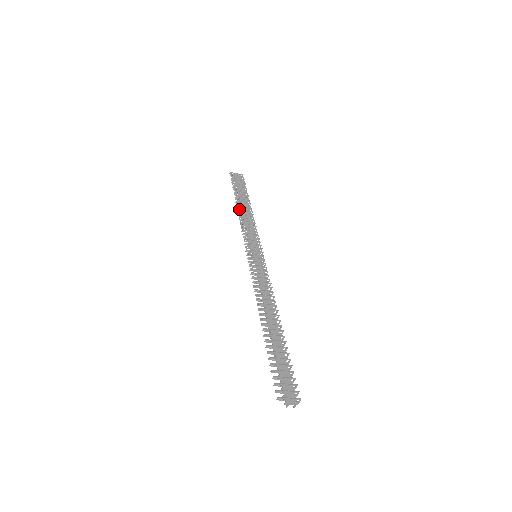
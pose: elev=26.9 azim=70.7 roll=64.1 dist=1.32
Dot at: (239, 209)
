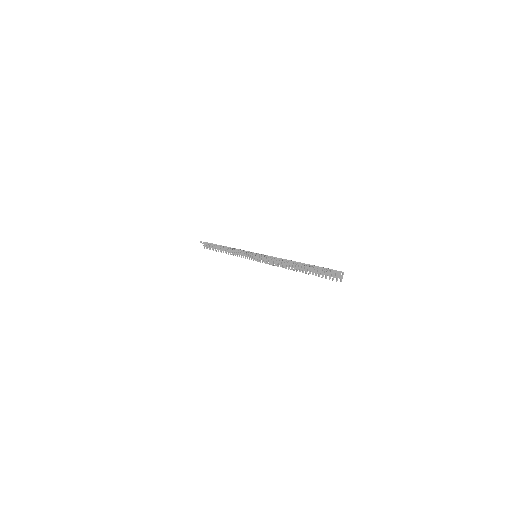
Dot at: occluded
